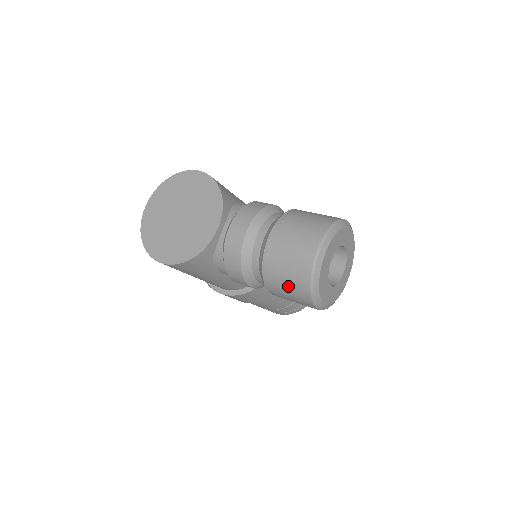
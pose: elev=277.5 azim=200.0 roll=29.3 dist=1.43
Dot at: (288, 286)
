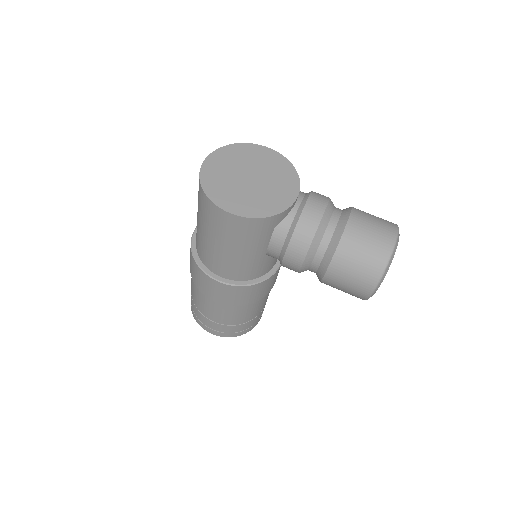
Dot at: (360, 264)
